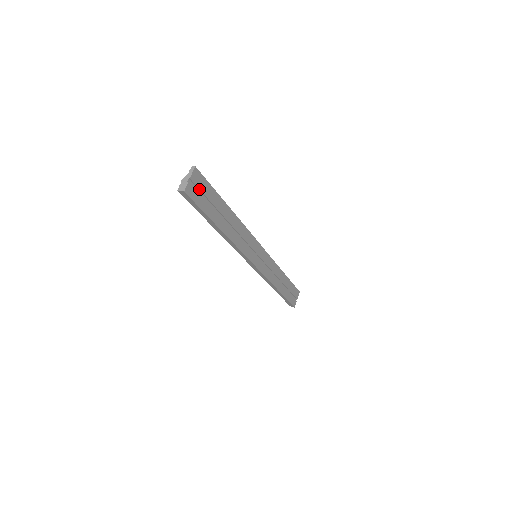
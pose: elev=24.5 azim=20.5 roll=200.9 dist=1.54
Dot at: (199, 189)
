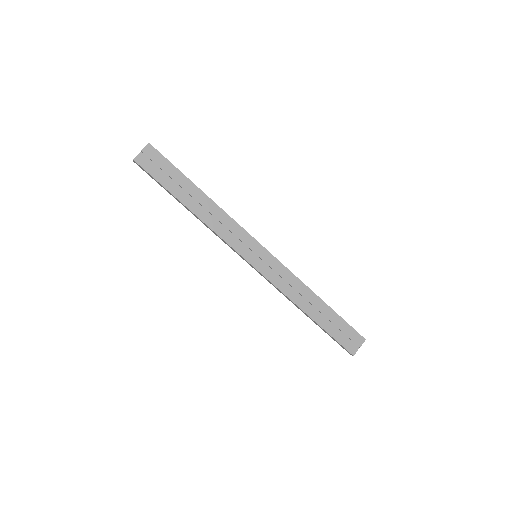
Dot at: (154, 162)
